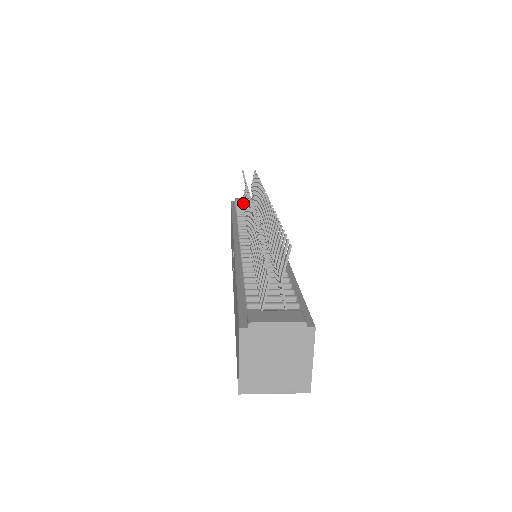
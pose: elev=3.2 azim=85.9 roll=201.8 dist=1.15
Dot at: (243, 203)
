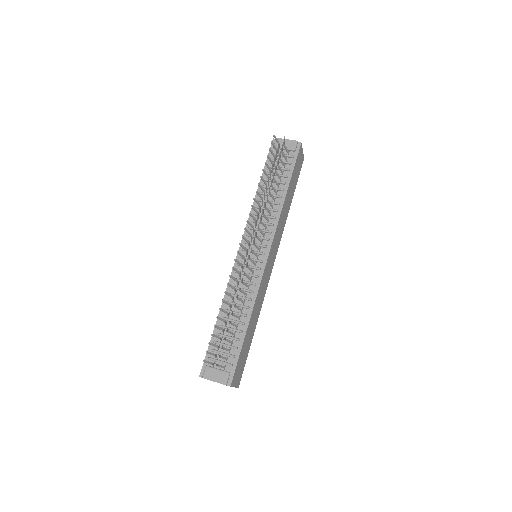
Dot at: (274, 163)
